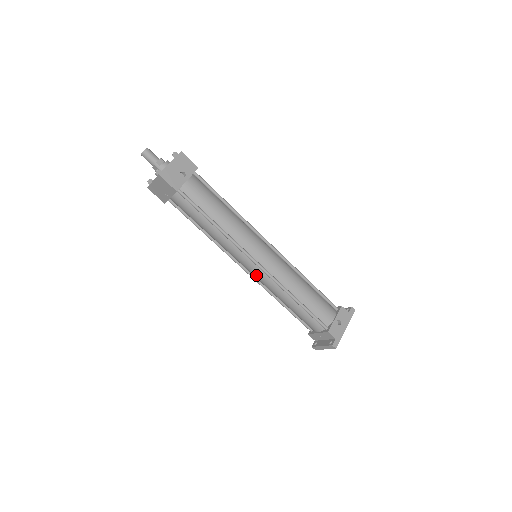
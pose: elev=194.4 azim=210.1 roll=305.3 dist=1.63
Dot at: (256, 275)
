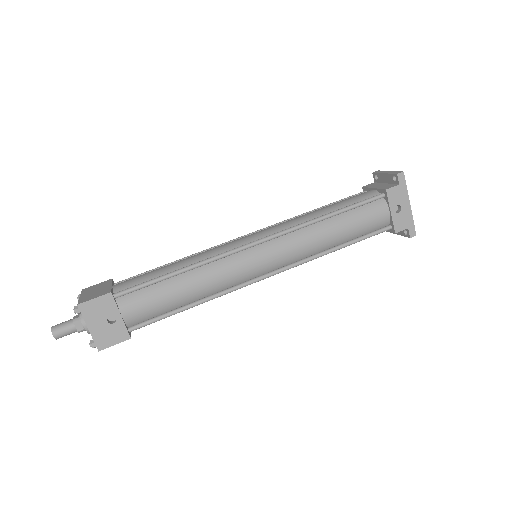
Dot at: occluded
